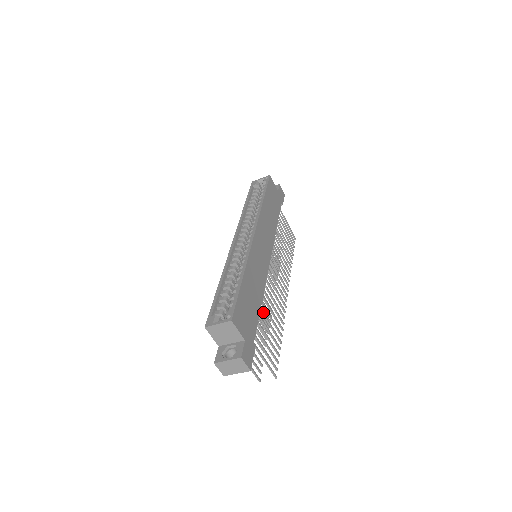
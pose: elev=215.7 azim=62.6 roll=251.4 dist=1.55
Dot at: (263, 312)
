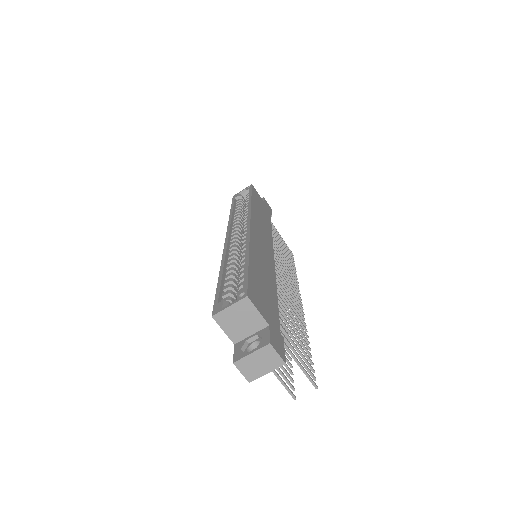
Dot at: (281, 308)
